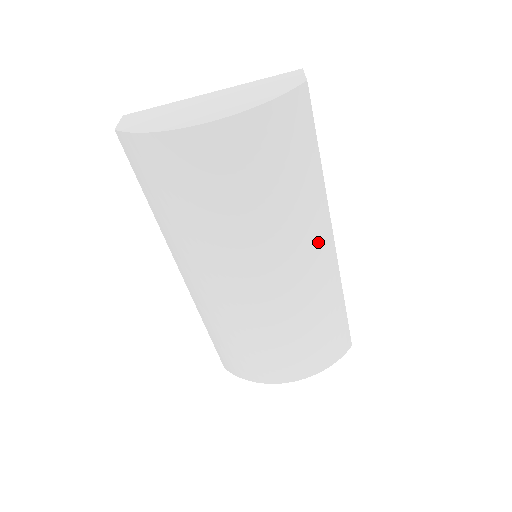
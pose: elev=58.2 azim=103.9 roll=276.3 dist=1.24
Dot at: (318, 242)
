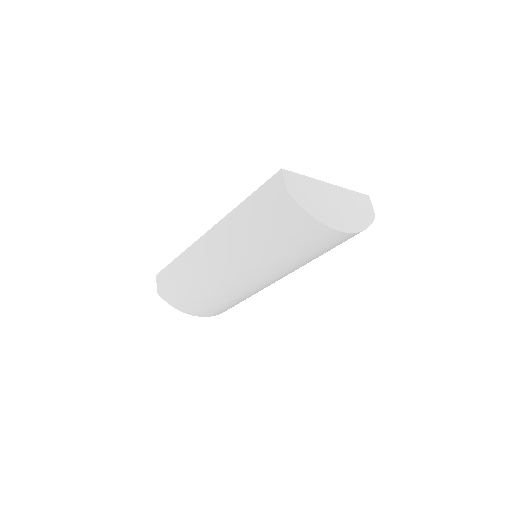
Dot at: occluded
